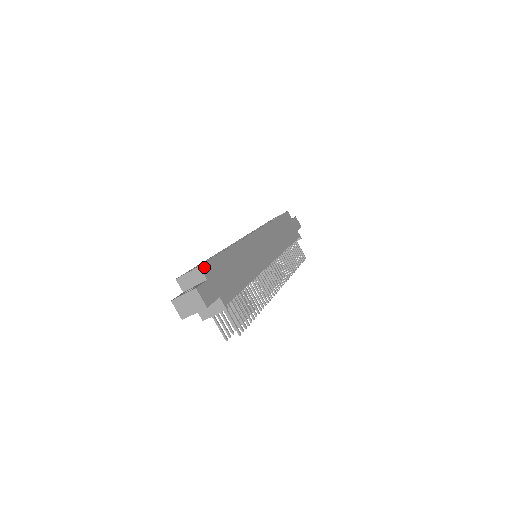
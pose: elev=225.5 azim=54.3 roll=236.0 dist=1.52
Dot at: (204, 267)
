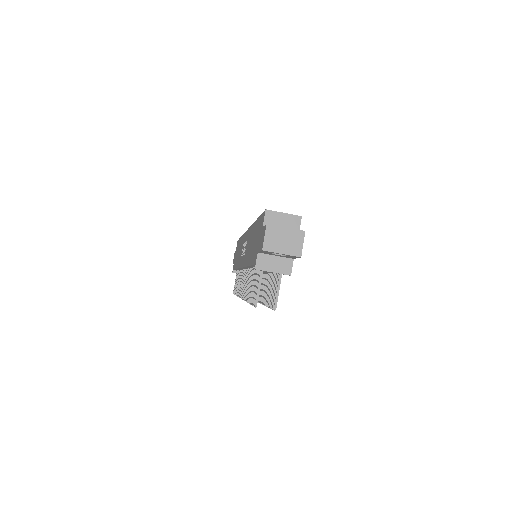
Dot at: (299, 221)
